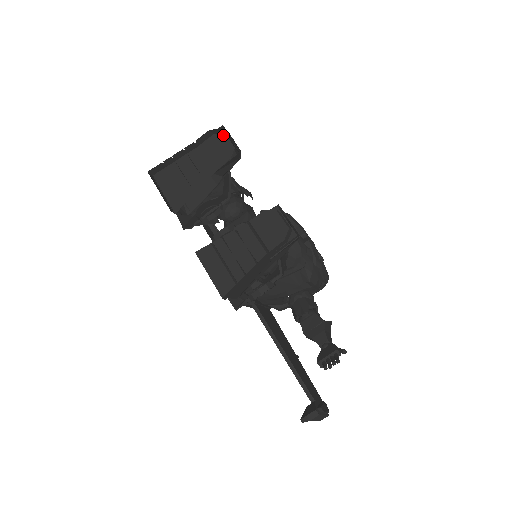
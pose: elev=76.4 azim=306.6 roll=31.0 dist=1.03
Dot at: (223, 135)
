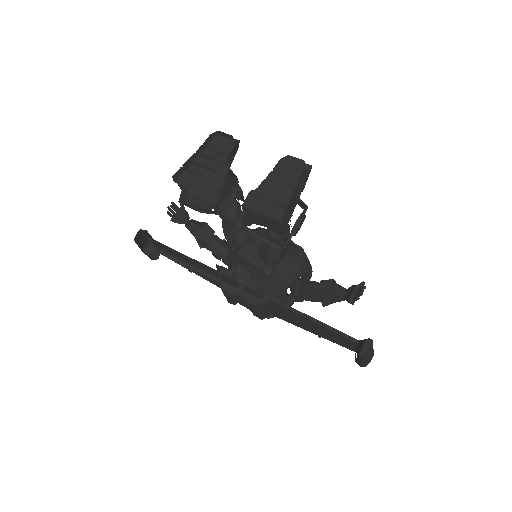
Dot at: (220, 137)
